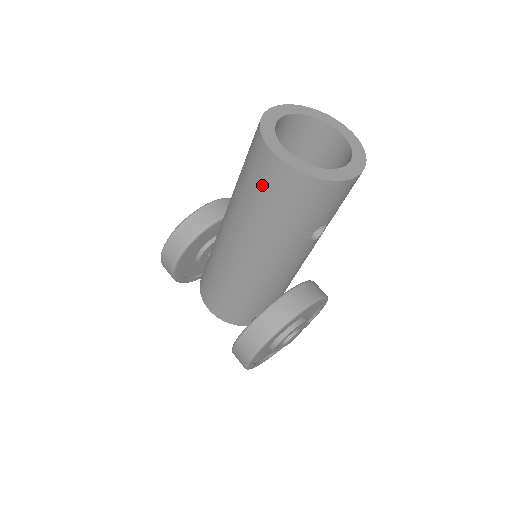
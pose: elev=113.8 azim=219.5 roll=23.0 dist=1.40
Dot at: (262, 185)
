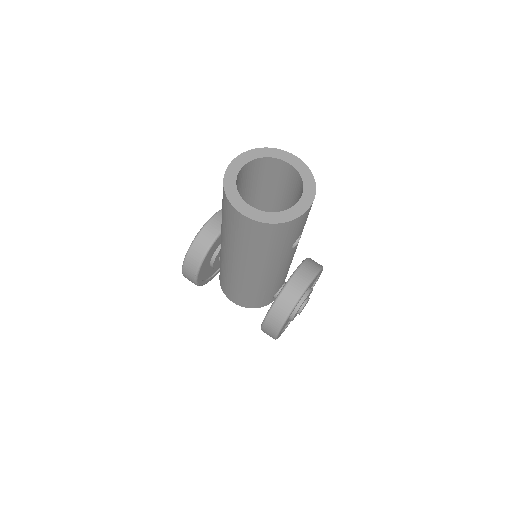
Dot at: (241, 232)
